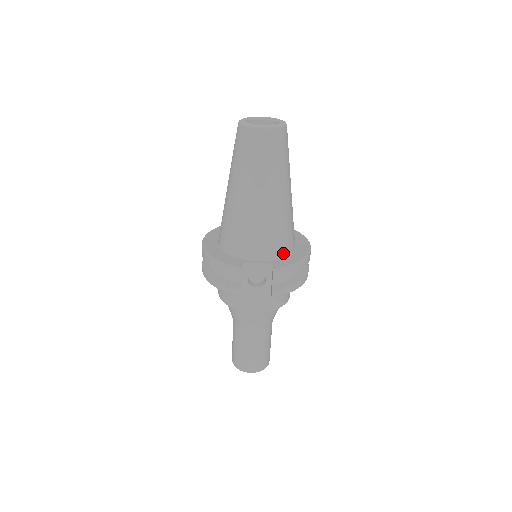
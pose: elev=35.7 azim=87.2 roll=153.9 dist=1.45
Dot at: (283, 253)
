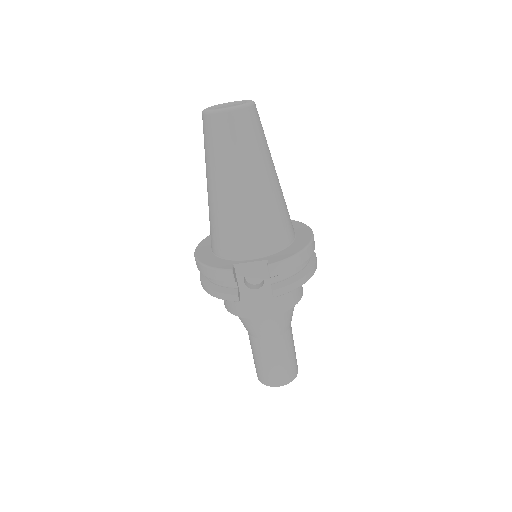
Dot at: (279, 247)
